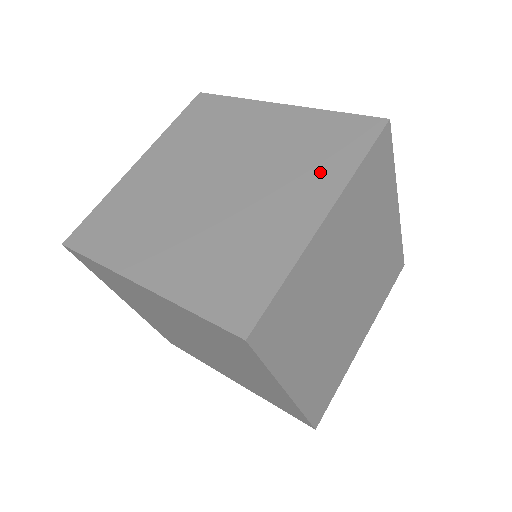
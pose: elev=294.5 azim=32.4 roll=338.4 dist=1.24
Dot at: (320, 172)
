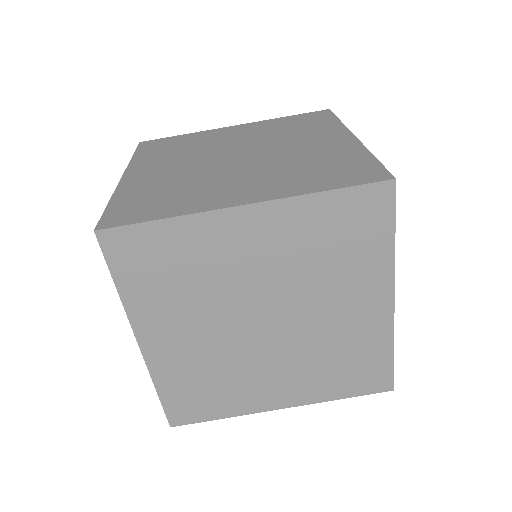
Dot at: (319, 383)
